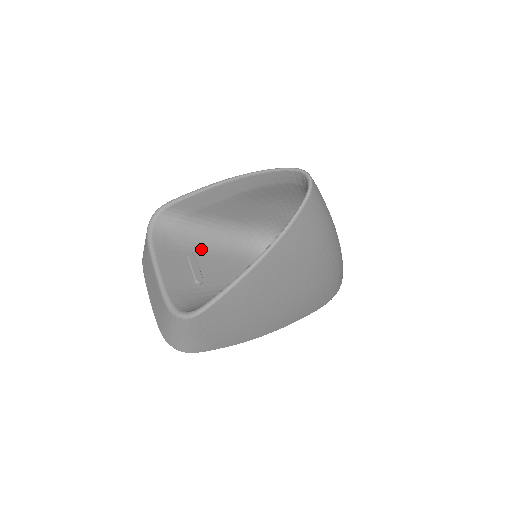
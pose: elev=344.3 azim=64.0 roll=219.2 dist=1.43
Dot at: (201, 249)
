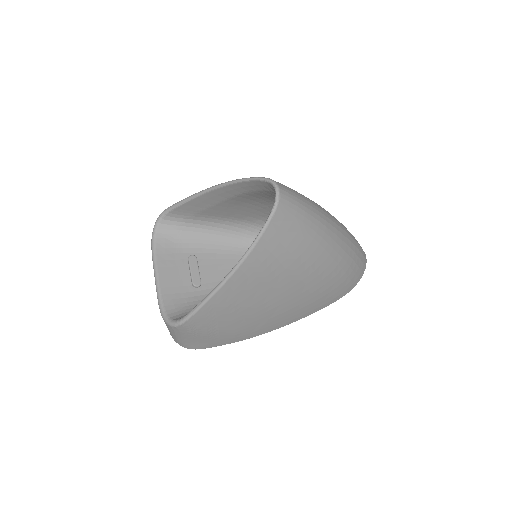
Dot at: (205, 249)
